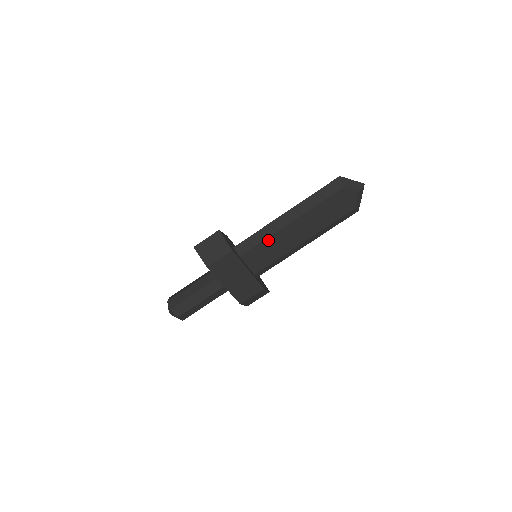
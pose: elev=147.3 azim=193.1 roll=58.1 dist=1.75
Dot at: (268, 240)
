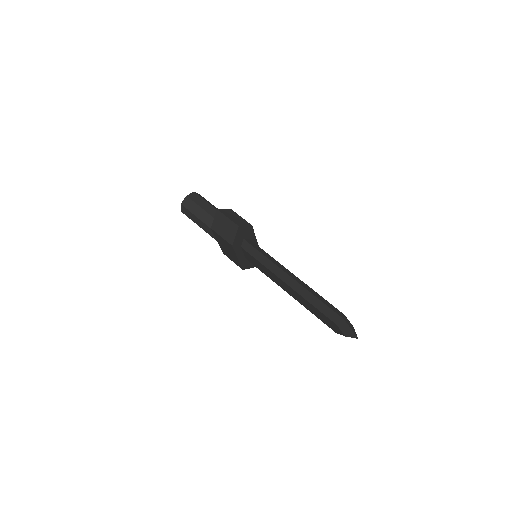
Dot at: (265, 267)
